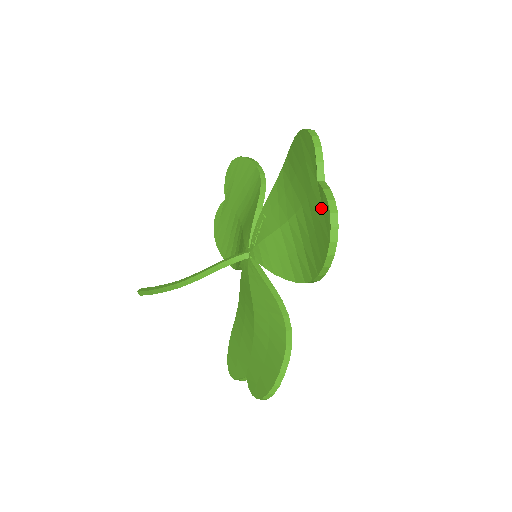
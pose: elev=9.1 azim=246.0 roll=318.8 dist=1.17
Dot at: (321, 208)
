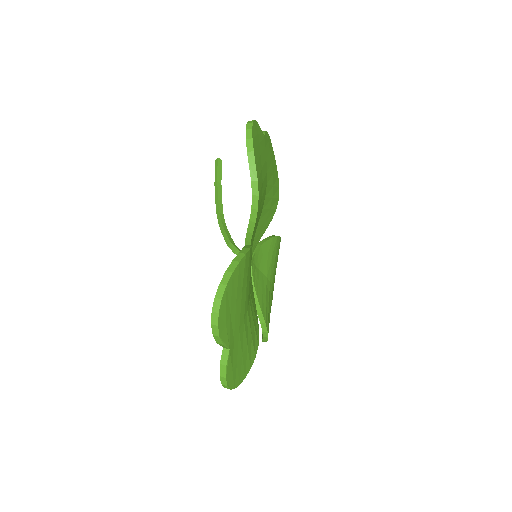
Dot at: occluded
